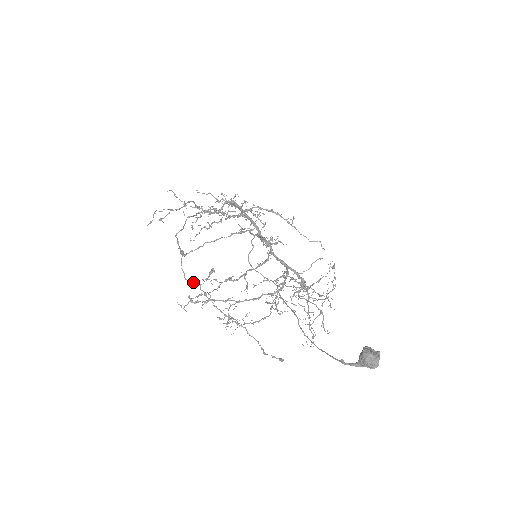
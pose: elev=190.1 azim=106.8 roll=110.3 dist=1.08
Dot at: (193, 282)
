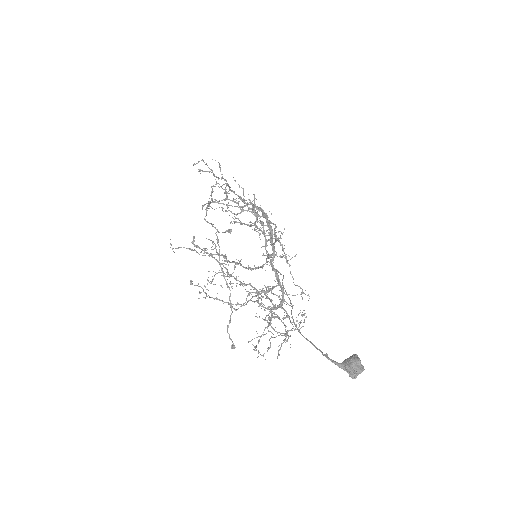
Dot at: (212, 224)
